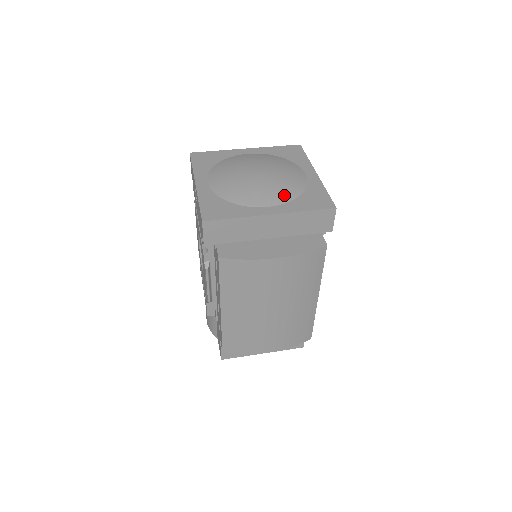
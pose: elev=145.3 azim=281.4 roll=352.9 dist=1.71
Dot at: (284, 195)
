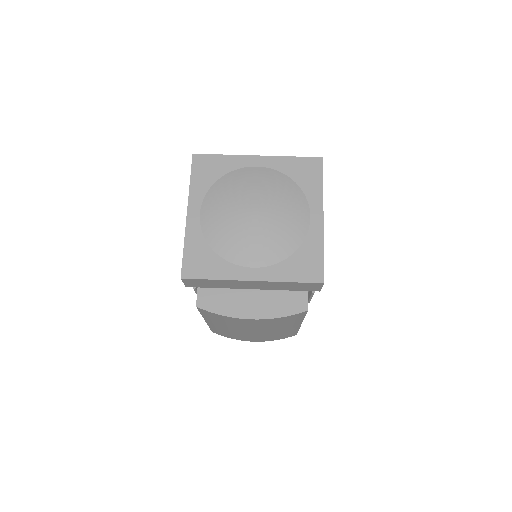
Dot at: (274, 254)
